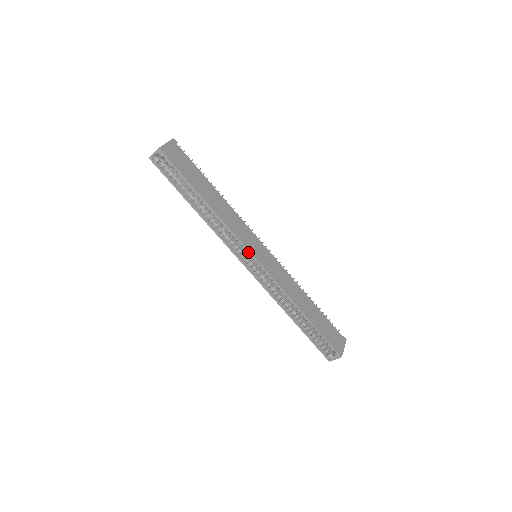
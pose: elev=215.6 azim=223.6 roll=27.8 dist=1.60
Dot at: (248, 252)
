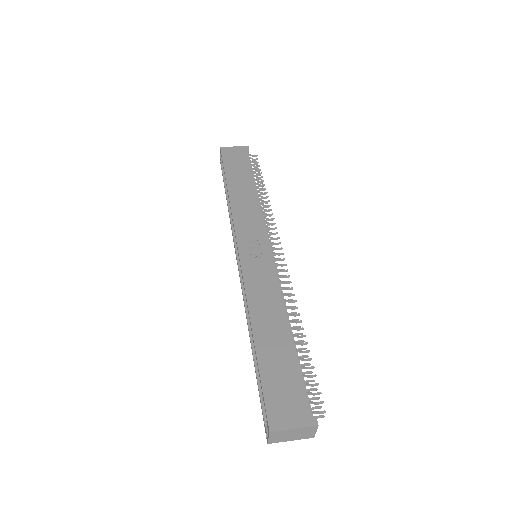
Dot at: (236, 241)
